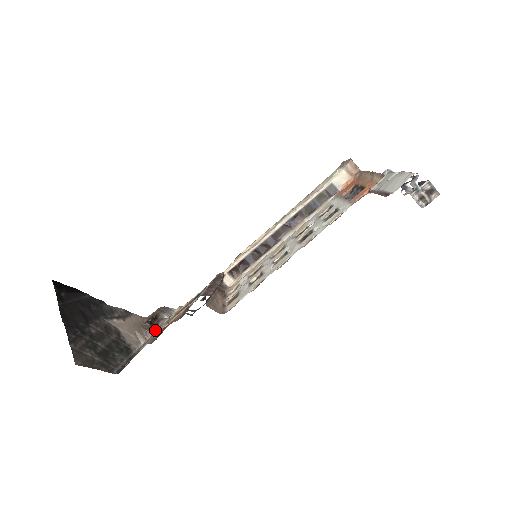
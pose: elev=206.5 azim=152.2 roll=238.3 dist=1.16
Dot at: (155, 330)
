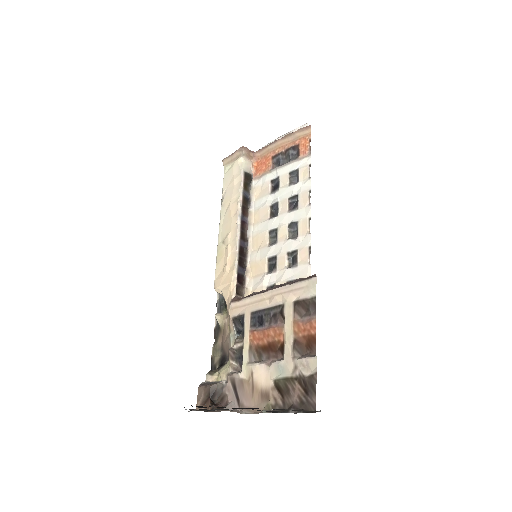
Dot at: (231, 399)
